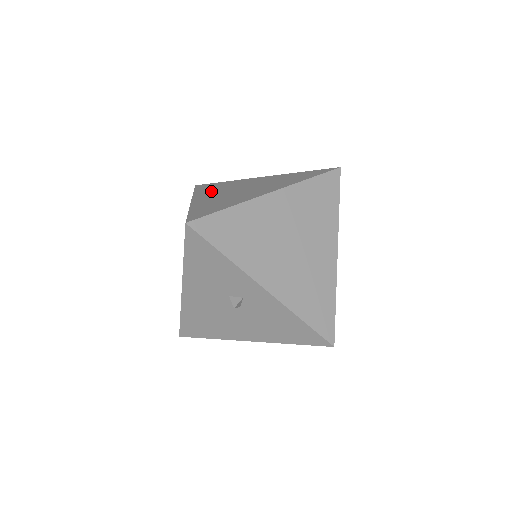
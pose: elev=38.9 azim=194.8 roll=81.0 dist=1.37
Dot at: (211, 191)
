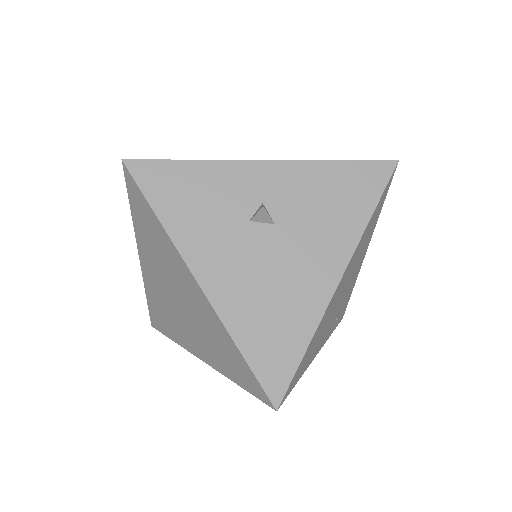
Dot at: occluded
